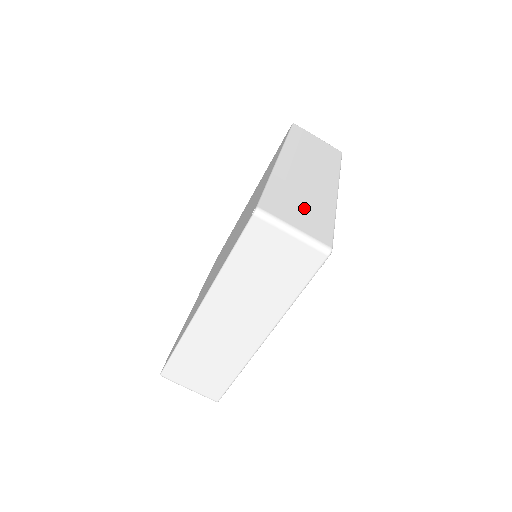
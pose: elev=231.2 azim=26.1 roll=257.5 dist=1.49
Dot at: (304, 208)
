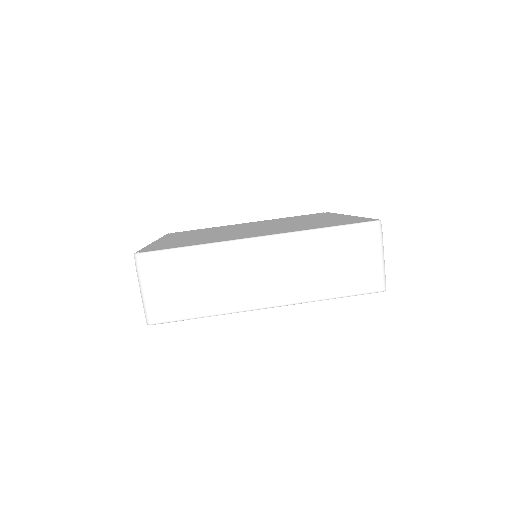
Dot at: occluded
